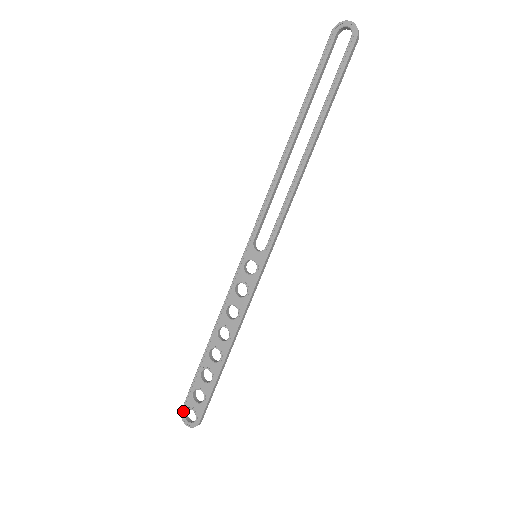
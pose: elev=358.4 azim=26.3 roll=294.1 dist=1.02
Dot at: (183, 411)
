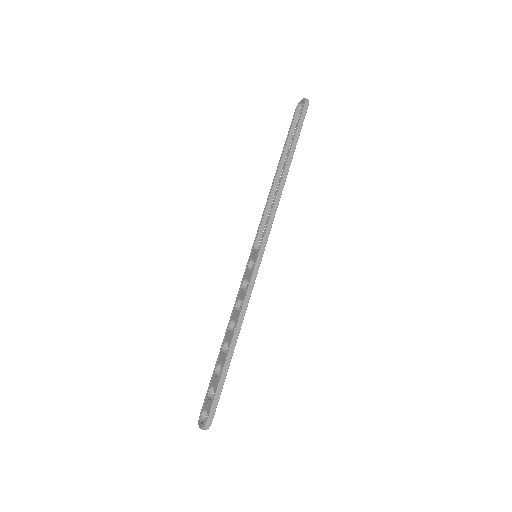
Dot at: (200, 415)
